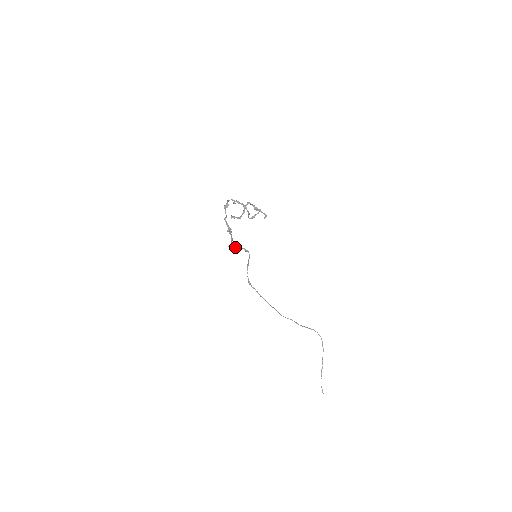
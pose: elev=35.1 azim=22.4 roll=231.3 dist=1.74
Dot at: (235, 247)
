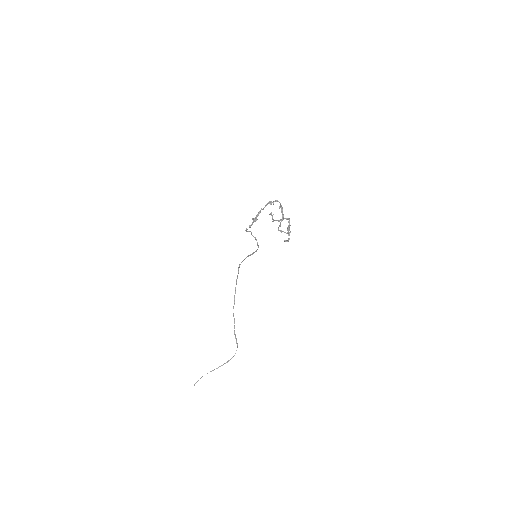
Dot at: occluded
